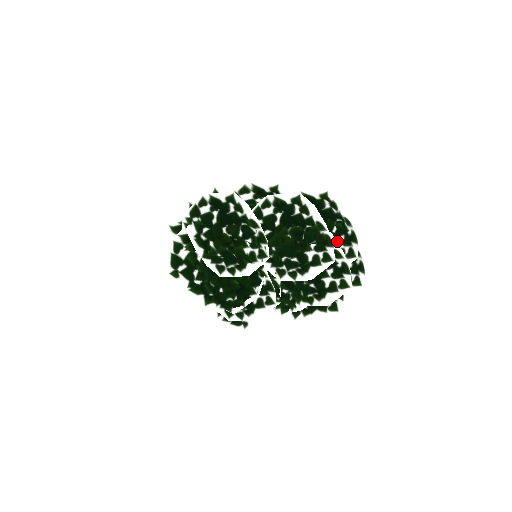
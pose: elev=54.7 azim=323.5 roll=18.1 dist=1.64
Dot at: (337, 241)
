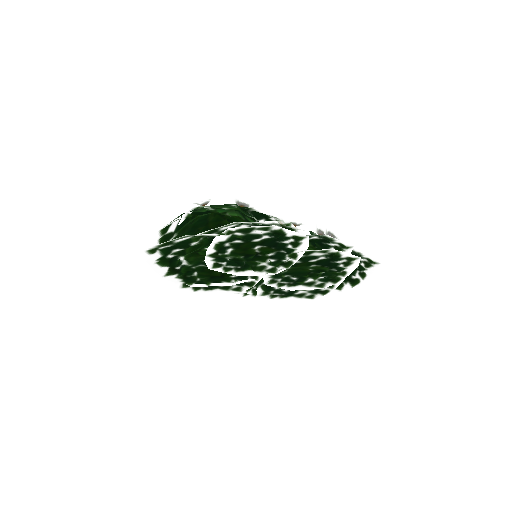
Dot at: occluded
